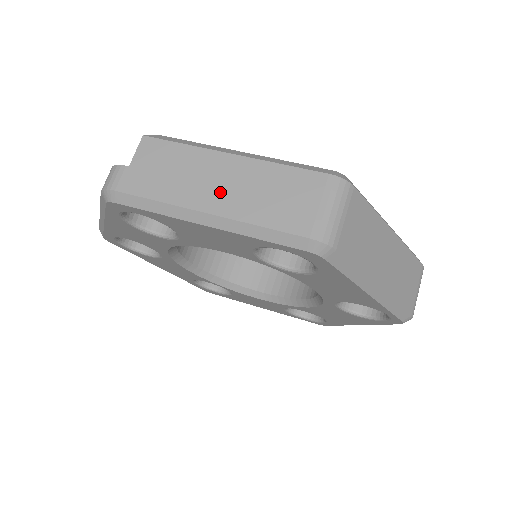
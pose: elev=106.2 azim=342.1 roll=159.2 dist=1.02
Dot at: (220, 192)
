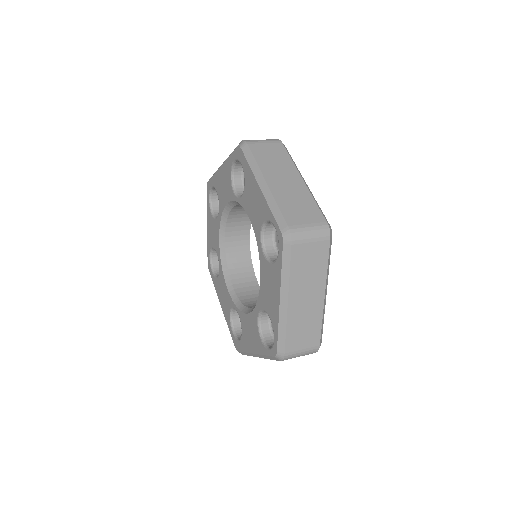
Dot at: occluded
